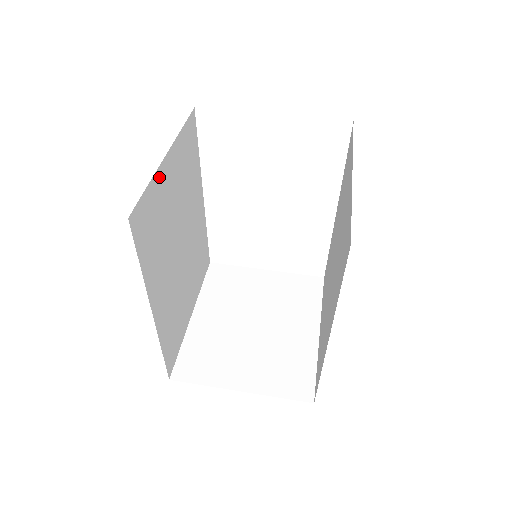
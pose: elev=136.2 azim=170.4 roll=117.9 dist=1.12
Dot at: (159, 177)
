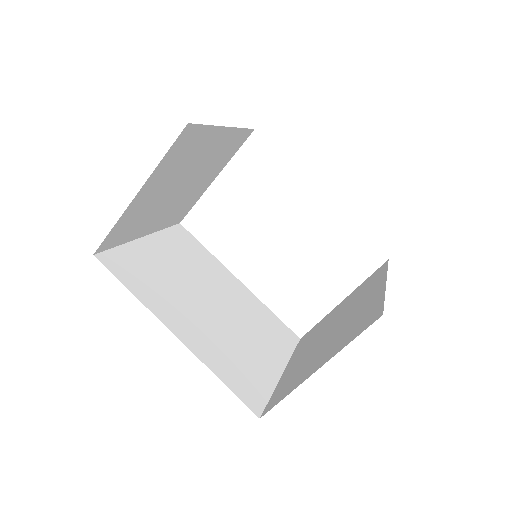
Dot at: (137, 246)
